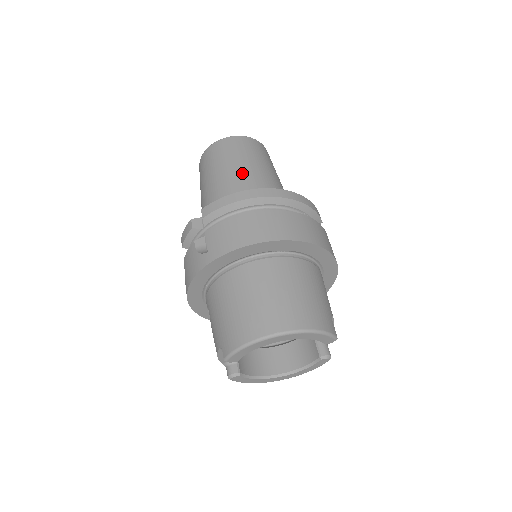
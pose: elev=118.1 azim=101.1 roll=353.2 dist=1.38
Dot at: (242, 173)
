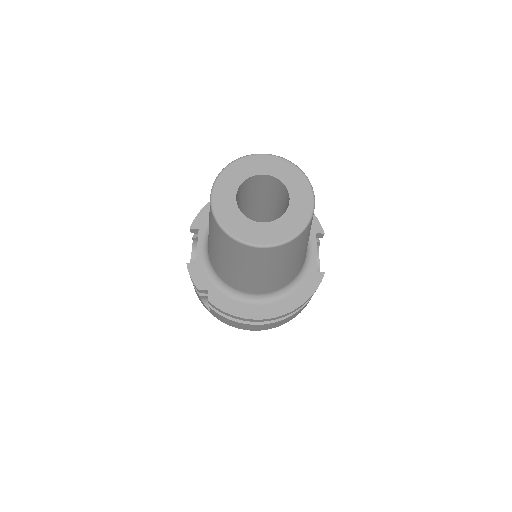
Dot at: (257, 279)
